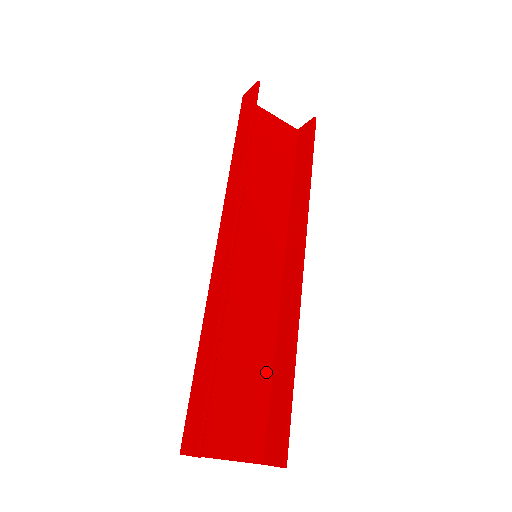
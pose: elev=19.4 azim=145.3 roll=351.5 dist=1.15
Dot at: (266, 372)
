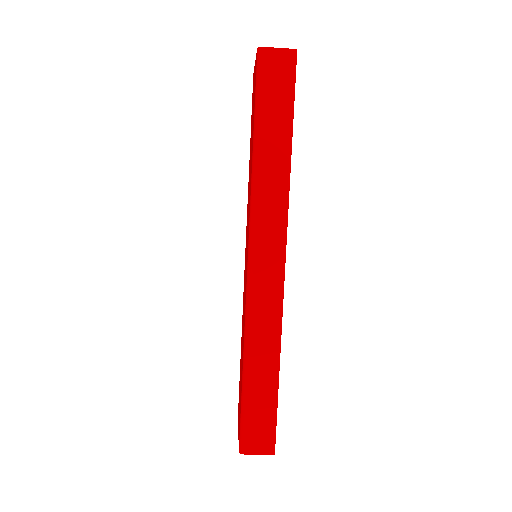
Dot at: occluded
